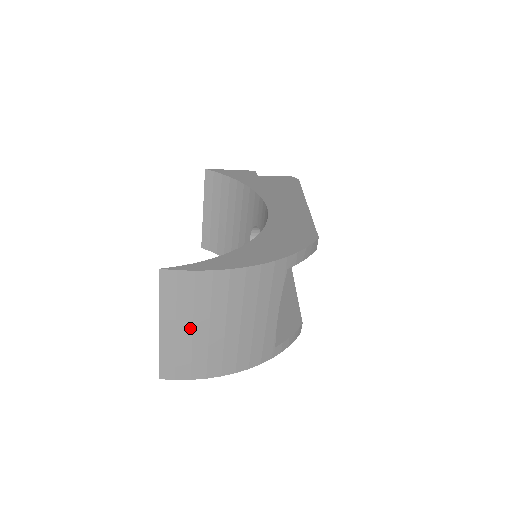
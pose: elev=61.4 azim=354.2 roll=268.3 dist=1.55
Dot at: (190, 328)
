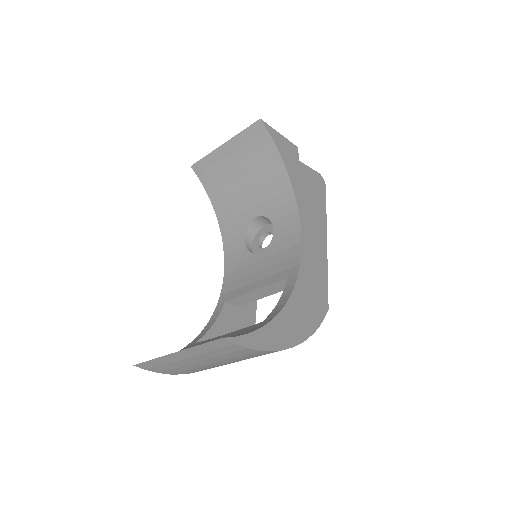
Dot at: (198, 361)
